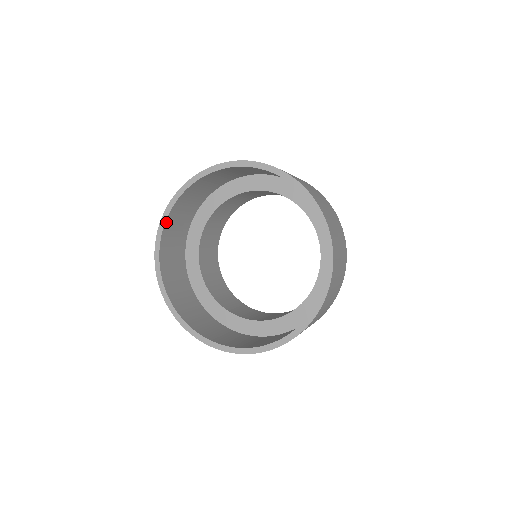
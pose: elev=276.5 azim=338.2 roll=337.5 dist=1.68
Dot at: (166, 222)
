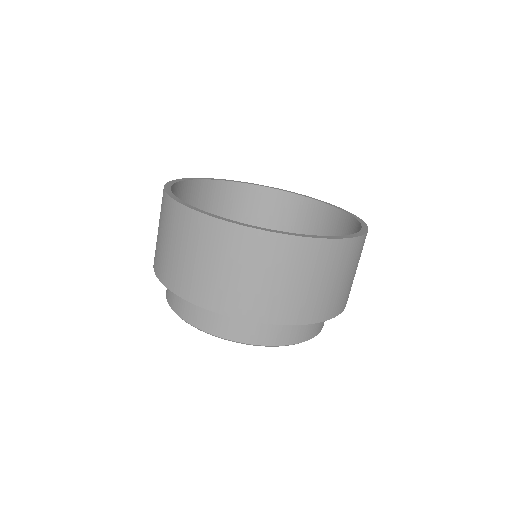
Dot at: occluded
